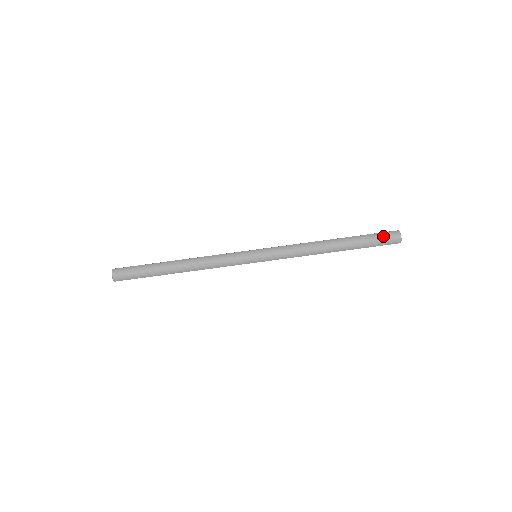
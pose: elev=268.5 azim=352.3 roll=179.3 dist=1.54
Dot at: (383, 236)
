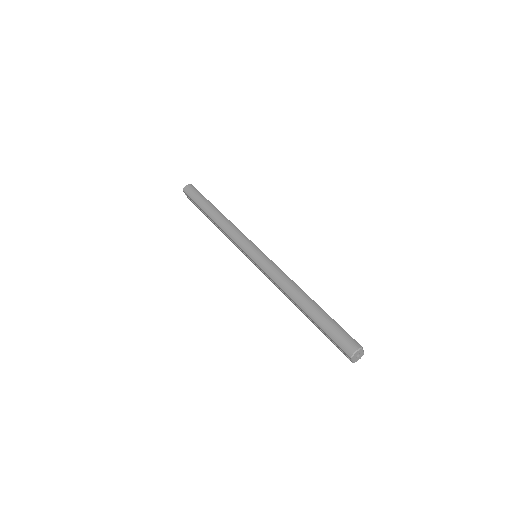
Dot at: (344, 334)
